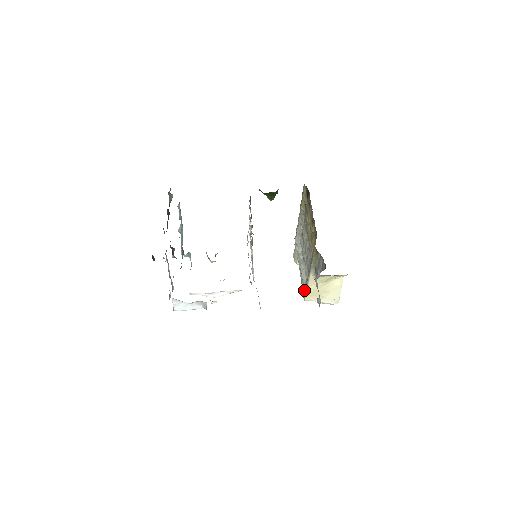
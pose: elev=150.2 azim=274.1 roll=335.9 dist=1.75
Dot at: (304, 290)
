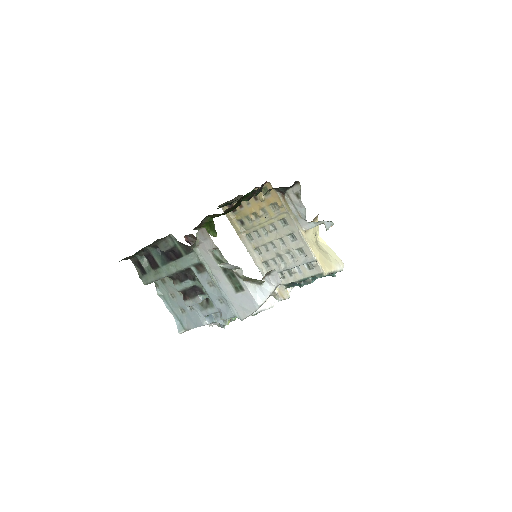
Dot at: (314, 259)
